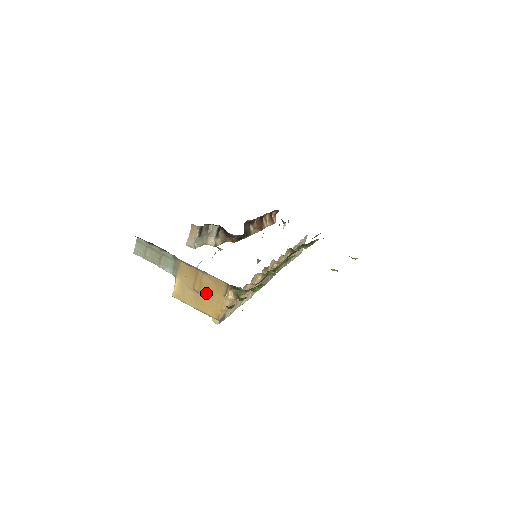
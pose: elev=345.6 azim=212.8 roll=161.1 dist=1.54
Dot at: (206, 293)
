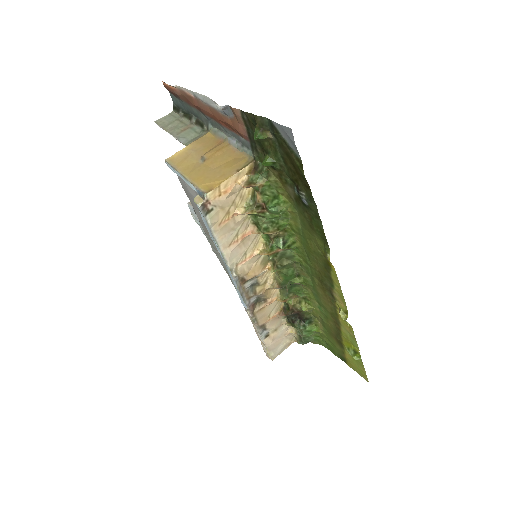
Dot at: (215, 164)
